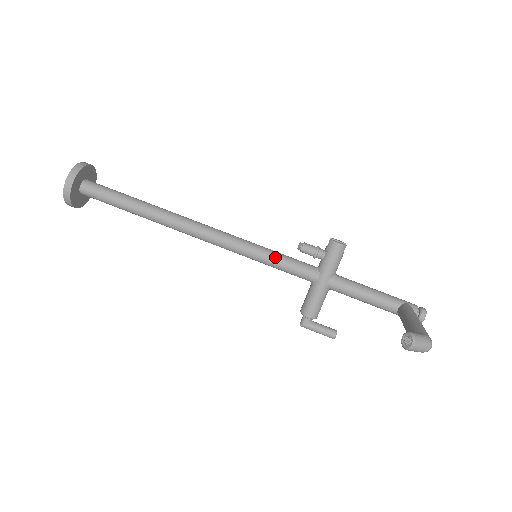
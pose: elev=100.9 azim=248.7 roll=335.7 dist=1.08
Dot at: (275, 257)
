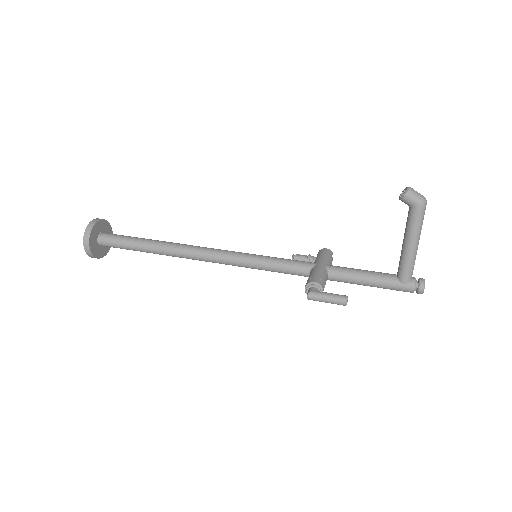
Dot at: (273, 257)
